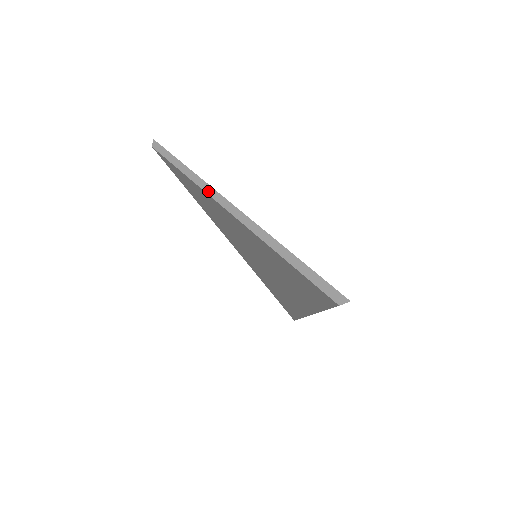
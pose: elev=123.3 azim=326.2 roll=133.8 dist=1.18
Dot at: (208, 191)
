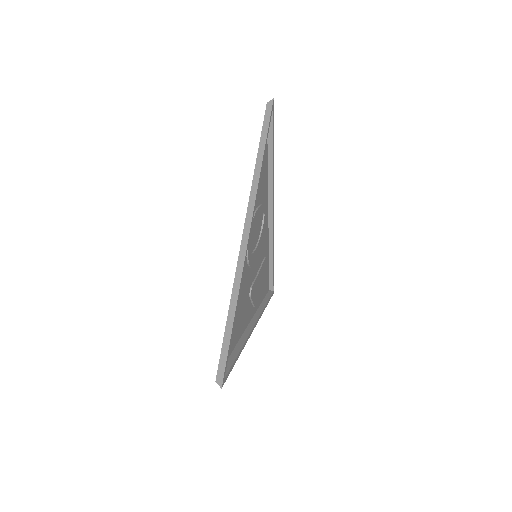
Dot at: (251, 199)
